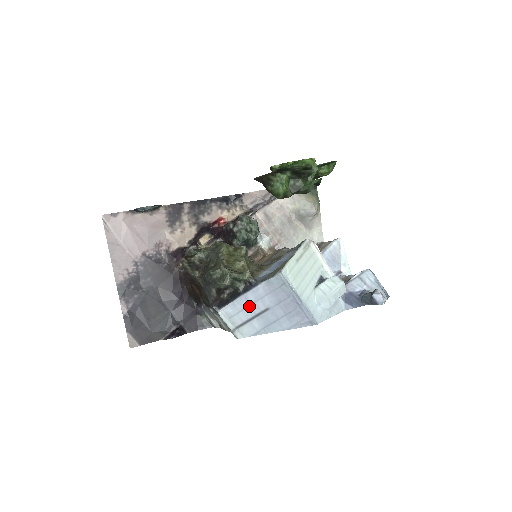
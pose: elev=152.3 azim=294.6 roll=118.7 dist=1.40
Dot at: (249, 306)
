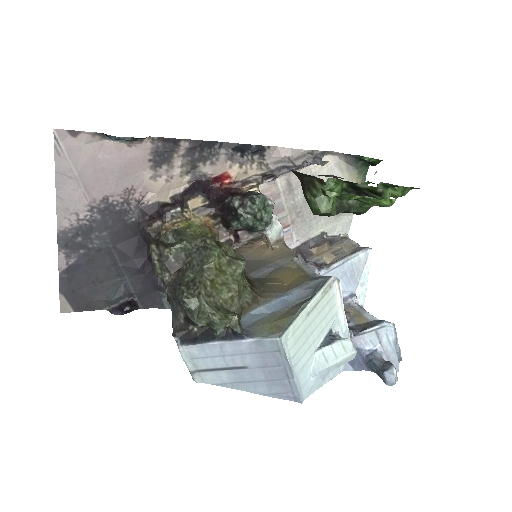
Dot at: (222, 356)
